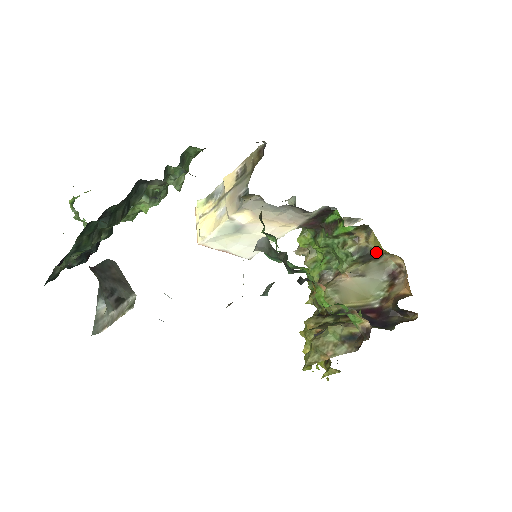
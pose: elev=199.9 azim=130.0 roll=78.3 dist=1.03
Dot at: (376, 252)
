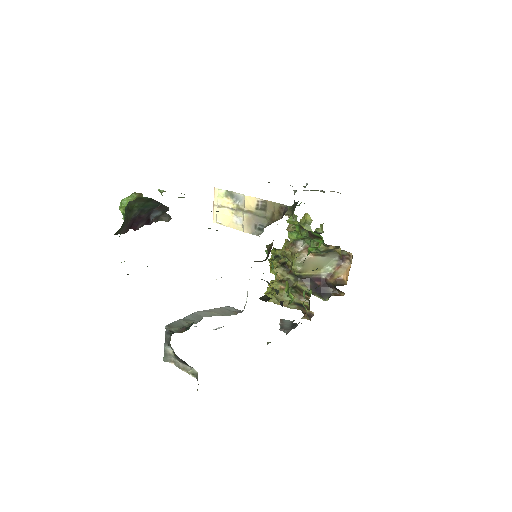
Dot at: occluded
